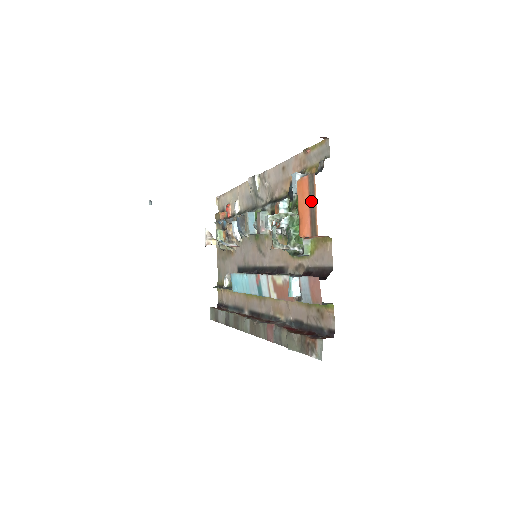
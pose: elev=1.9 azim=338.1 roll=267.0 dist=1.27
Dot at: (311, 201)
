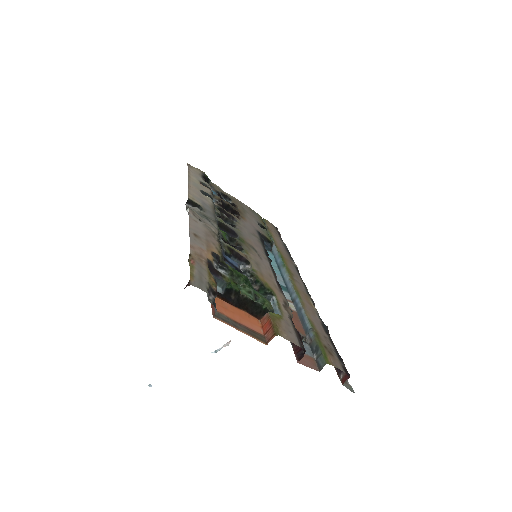
Dot at: (235, 324)
